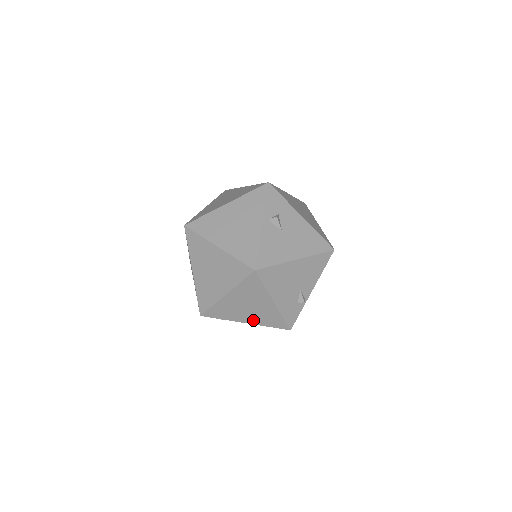
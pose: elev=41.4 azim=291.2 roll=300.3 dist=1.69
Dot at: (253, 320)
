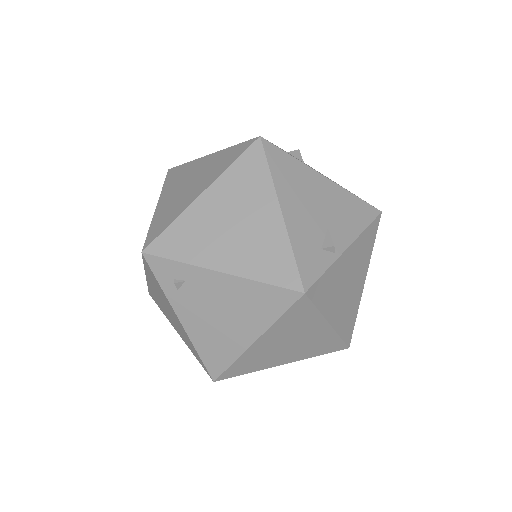
Dot at: (235, 263)
